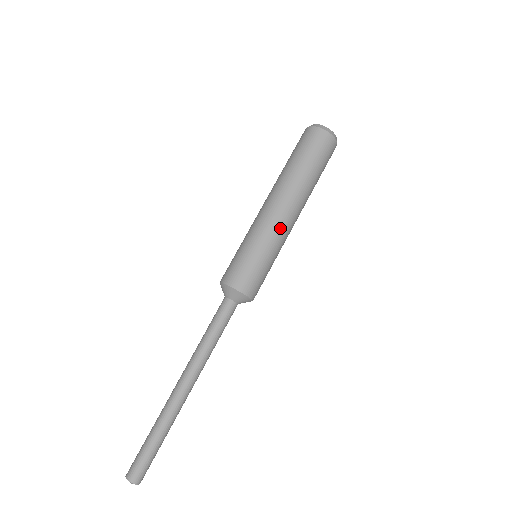
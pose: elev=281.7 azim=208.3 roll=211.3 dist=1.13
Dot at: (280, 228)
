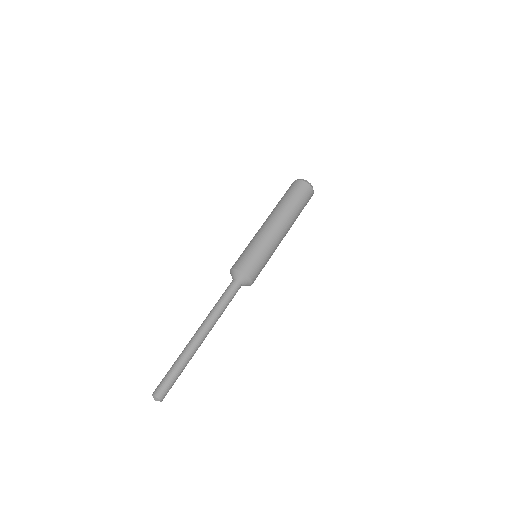
Dot at: (273, 237)
